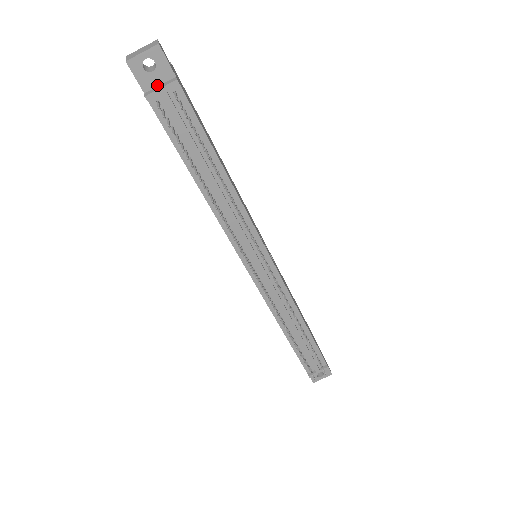
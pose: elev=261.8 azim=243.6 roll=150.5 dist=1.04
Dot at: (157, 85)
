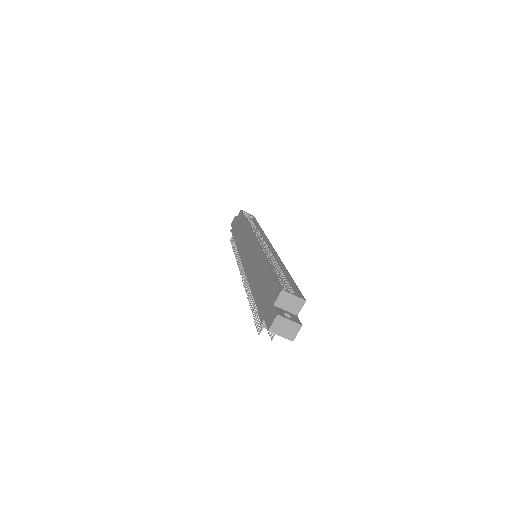
Dot at: occluded
